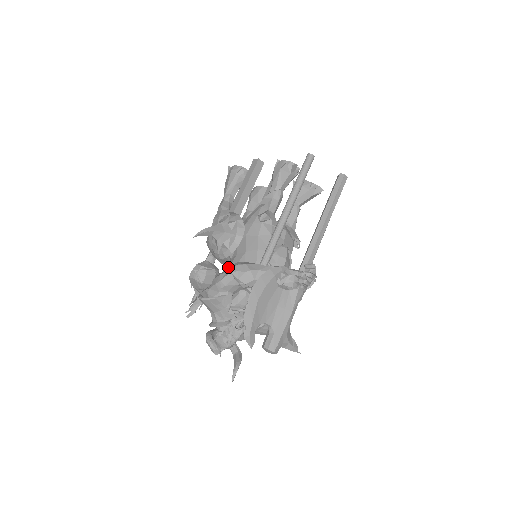
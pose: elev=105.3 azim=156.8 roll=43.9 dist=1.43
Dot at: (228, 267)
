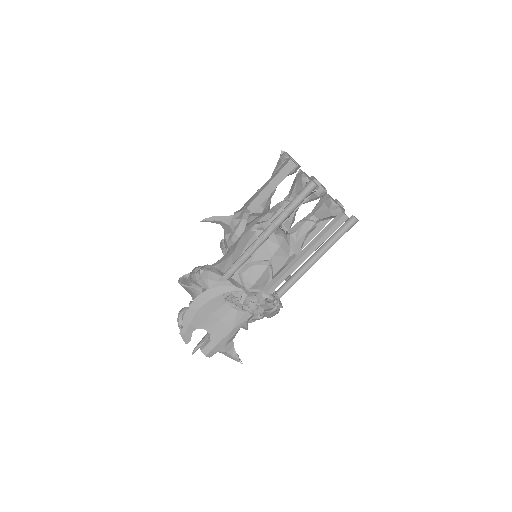
Dot at: (219, 260)
